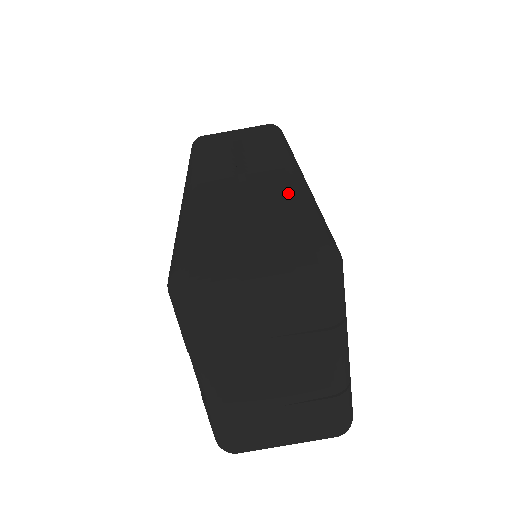
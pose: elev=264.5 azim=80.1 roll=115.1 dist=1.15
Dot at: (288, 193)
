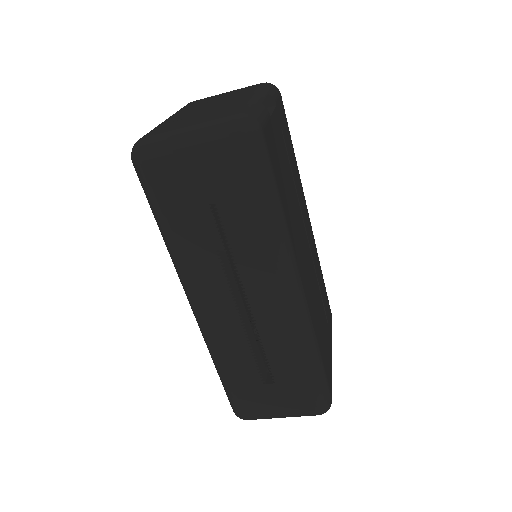
Dot at: (294, 355)
